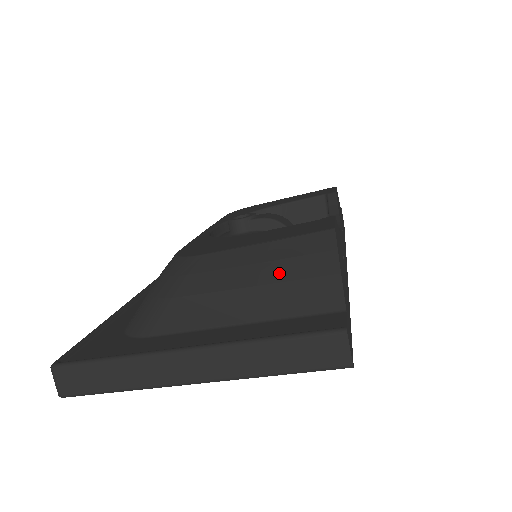
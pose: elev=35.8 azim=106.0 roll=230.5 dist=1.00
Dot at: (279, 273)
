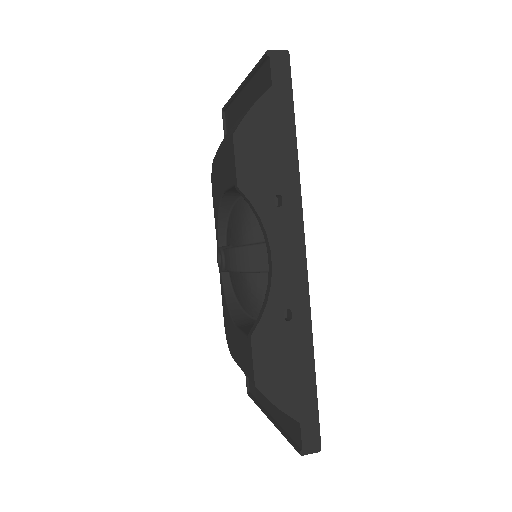
Dot at: occluded
